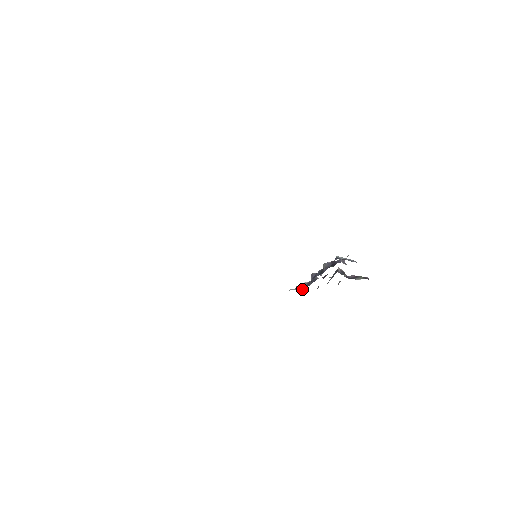
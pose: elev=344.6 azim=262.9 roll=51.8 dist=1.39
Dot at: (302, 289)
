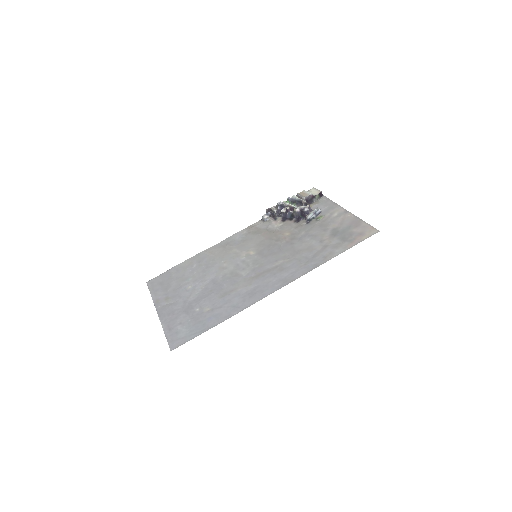
Dot at: (272, 212)
